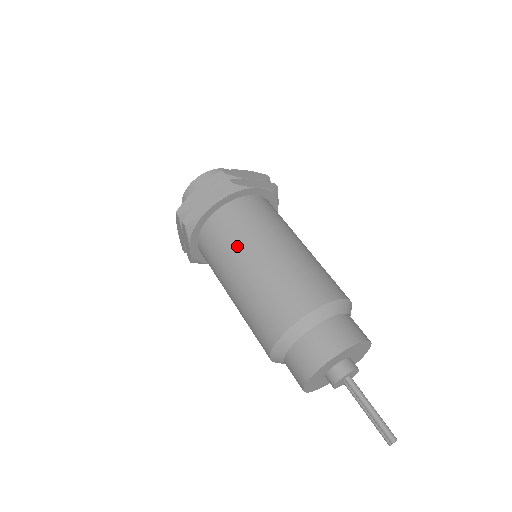
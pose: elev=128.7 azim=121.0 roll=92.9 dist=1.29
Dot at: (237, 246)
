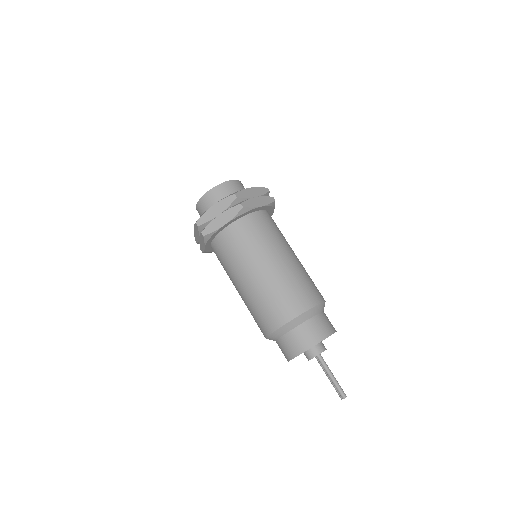
Dot at: (245, 258)
